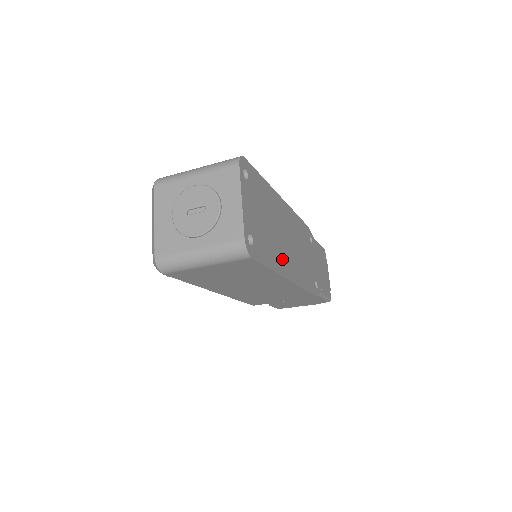
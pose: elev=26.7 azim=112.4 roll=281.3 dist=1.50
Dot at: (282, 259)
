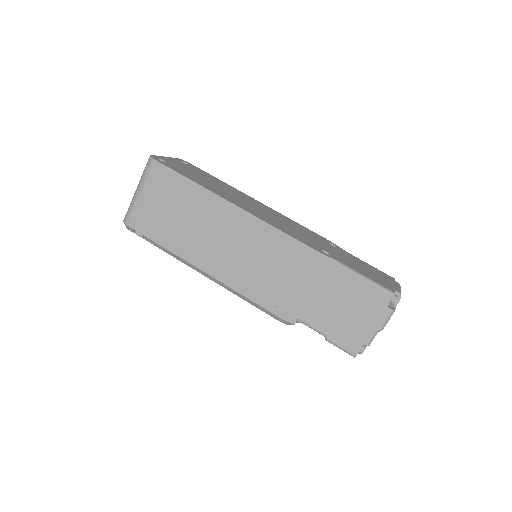
Dot at: (222, 194)
